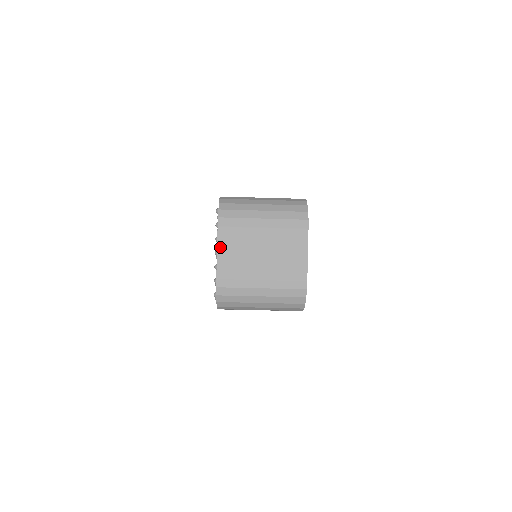
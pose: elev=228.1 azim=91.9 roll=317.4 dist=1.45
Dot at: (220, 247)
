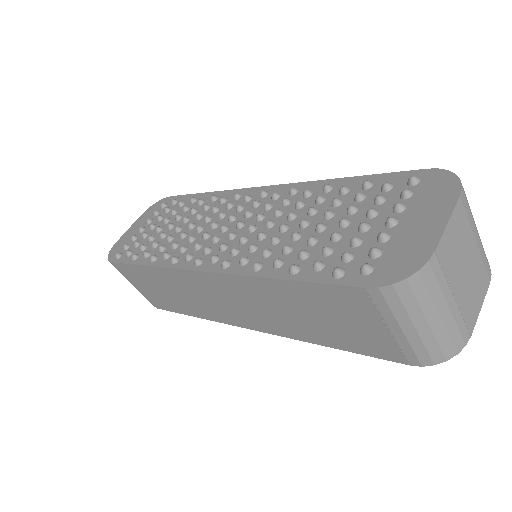
Dot at: (452, 220)
